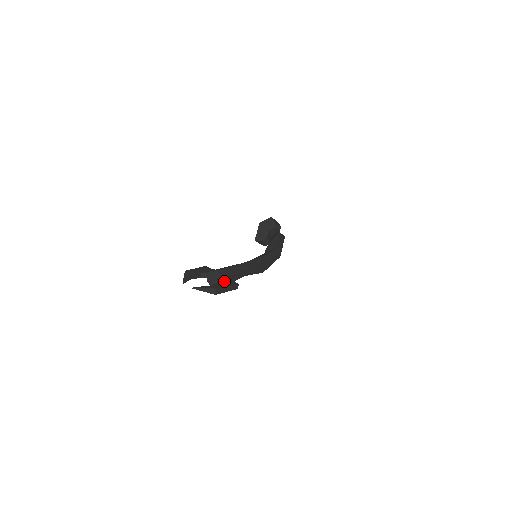
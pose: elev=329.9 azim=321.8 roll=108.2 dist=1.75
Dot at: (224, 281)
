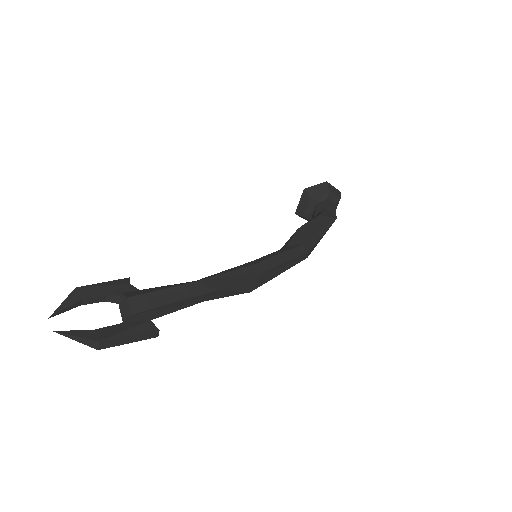
Dot at: (132, 321)
